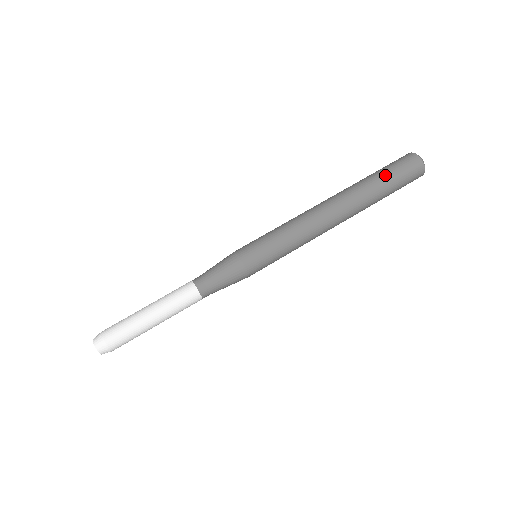
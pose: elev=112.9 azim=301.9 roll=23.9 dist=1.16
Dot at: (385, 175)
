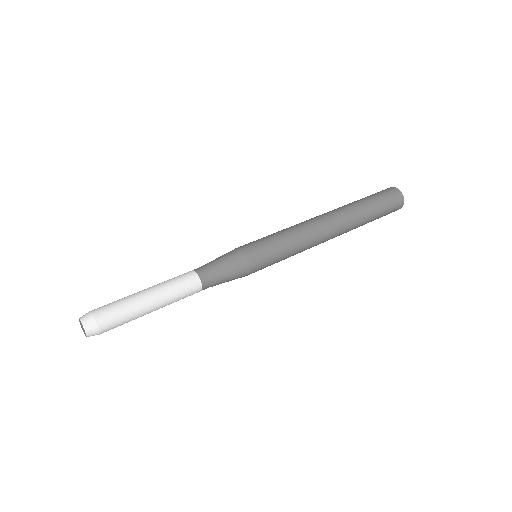
Dot at: (377, 207)
